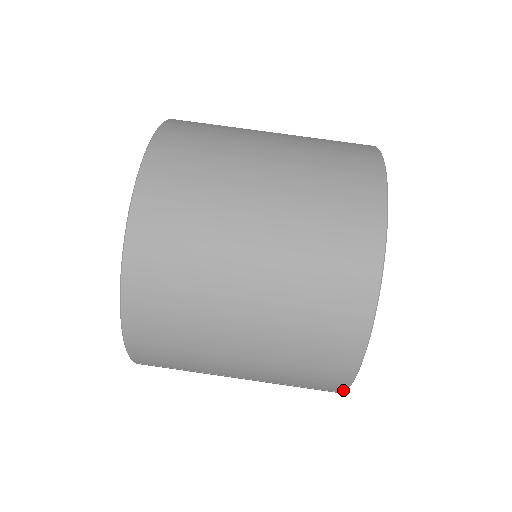
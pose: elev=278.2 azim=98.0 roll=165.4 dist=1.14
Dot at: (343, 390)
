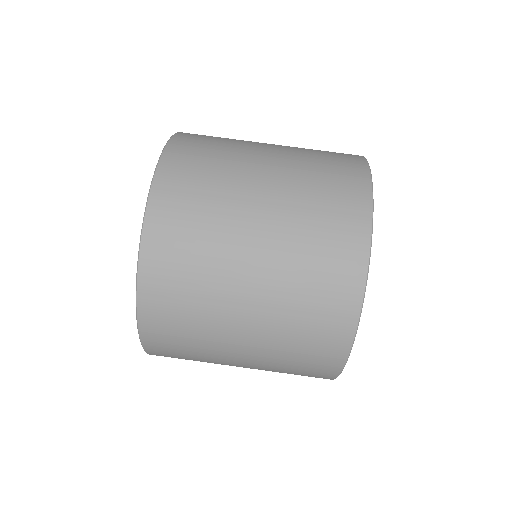
Dot at: (331, 379)
